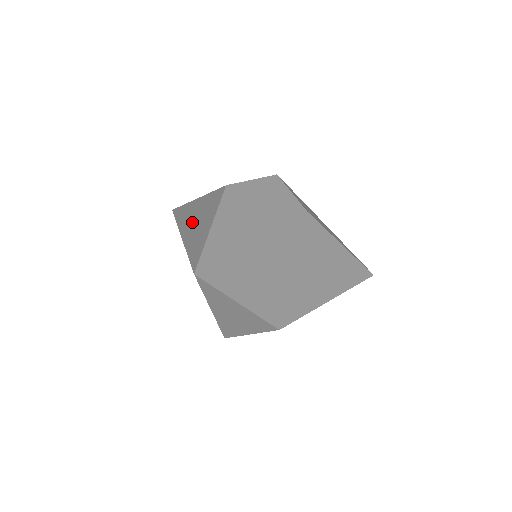
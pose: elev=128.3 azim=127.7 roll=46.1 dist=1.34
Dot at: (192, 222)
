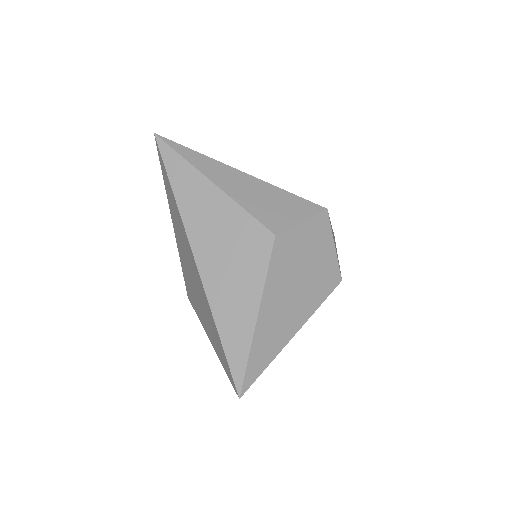
Dot at: (215, 255)
